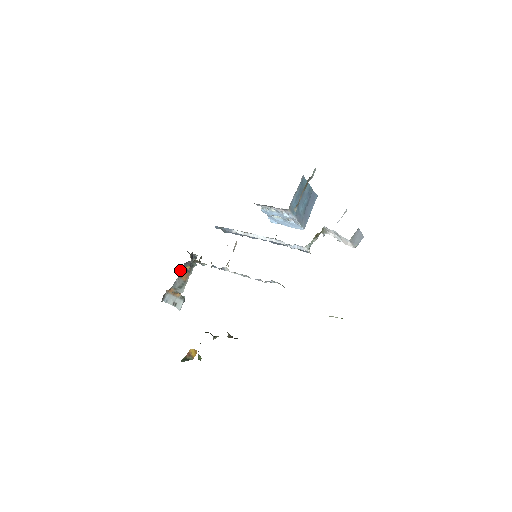
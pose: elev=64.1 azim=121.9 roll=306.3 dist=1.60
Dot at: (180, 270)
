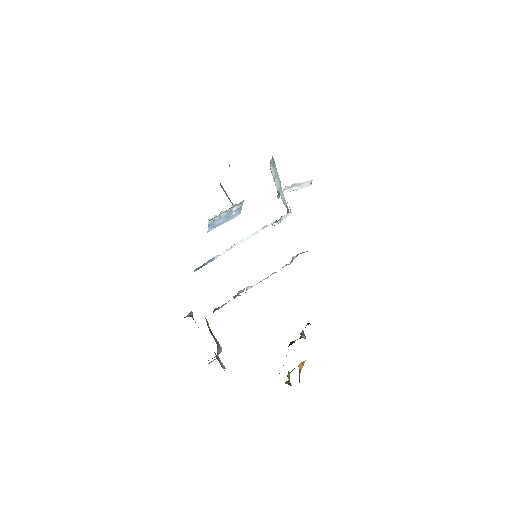
Dot at: (210, 332)
